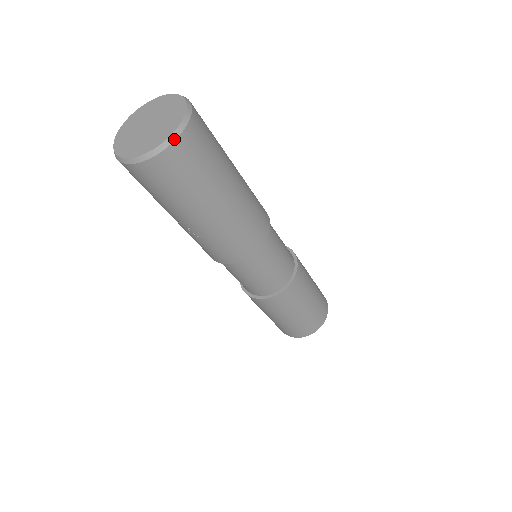
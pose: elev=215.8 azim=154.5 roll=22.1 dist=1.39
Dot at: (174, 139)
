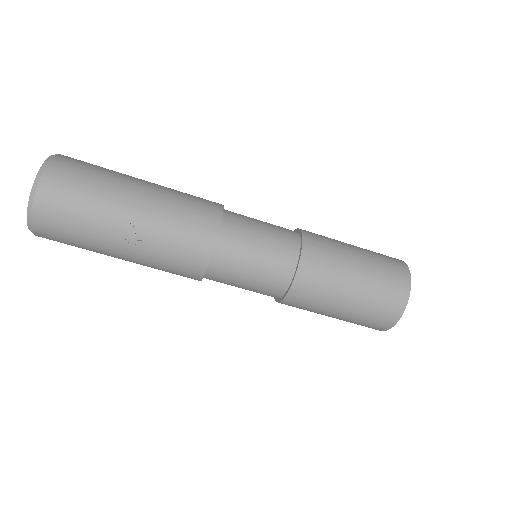
Dot at: (49, 160)
